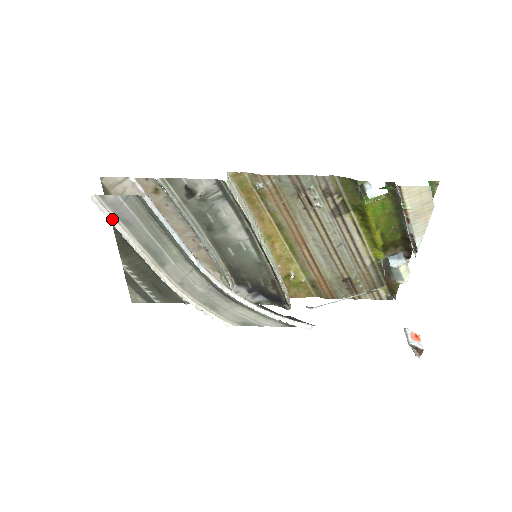
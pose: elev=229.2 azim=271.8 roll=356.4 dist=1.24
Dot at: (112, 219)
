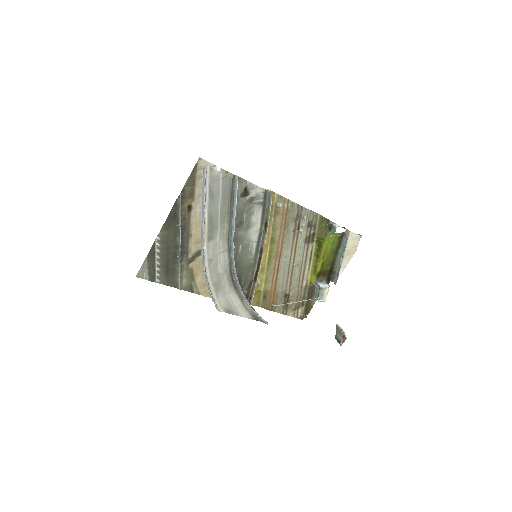
Dot at: (205, 189)
